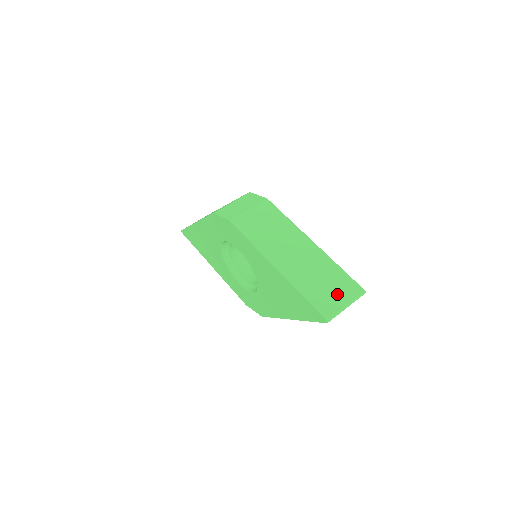
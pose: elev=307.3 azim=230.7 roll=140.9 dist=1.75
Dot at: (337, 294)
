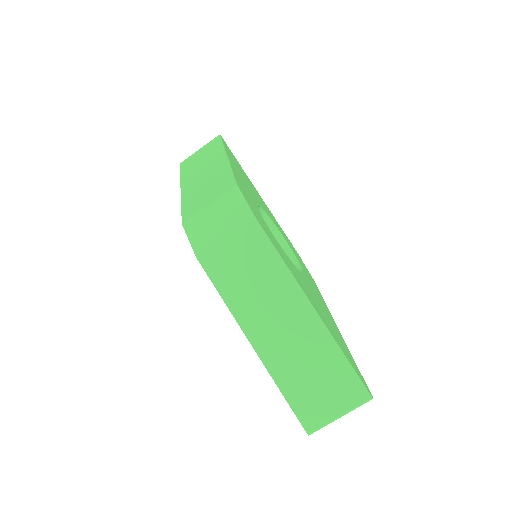
Dot at: (330, 398)
